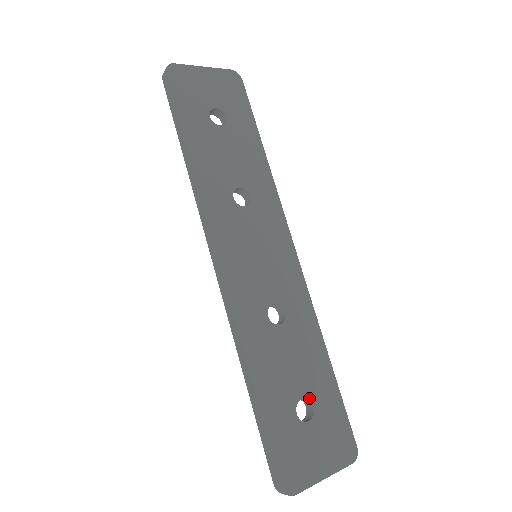
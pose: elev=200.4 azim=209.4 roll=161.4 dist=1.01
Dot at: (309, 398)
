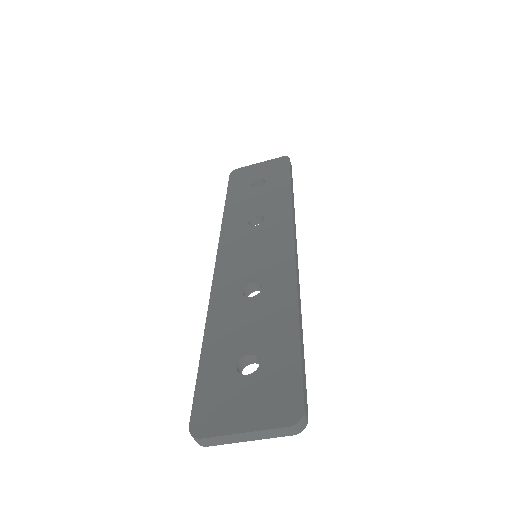
Dot at: (258, 355)
